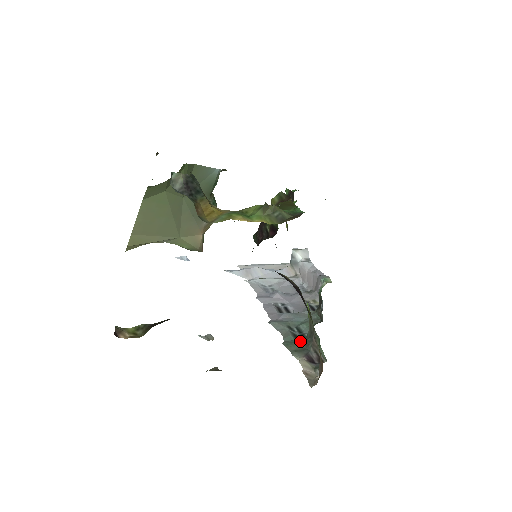
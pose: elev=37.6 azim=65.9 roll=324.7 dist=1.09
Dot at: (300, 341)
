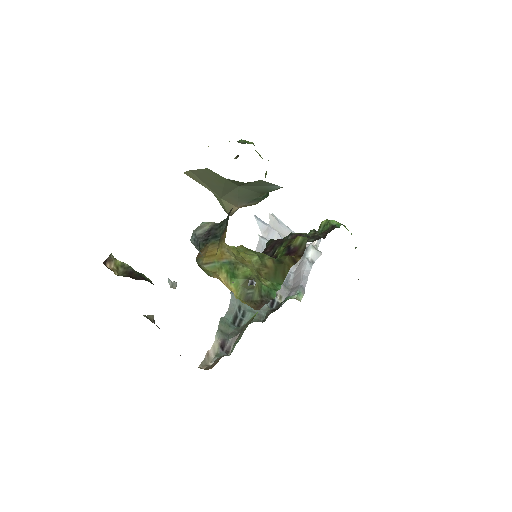
Dot at: (232, 326)
